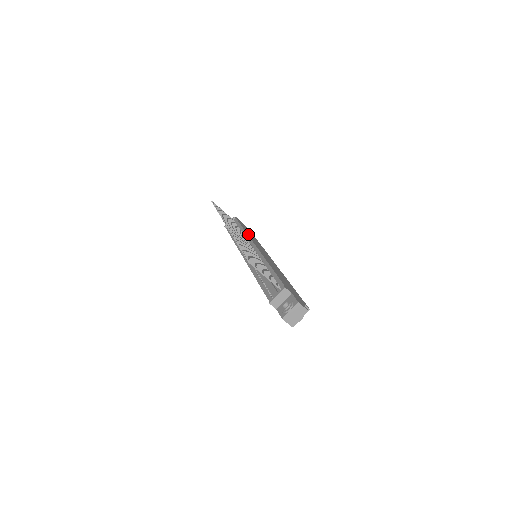
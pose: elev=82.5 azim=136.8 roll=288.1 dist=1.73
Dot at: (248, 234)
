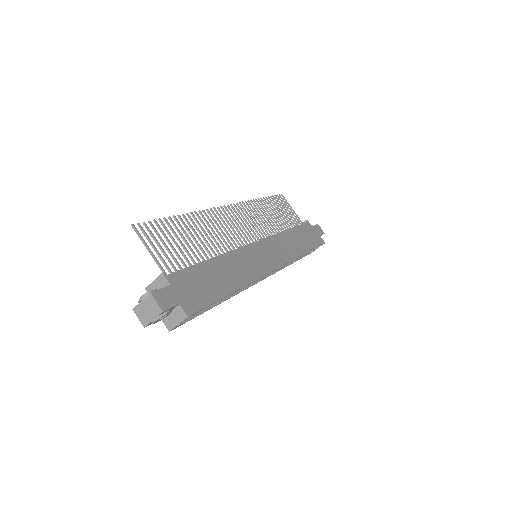
Dot at: (283, 235)
